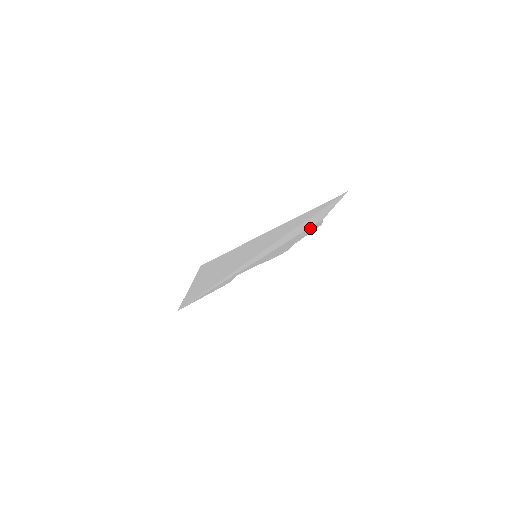
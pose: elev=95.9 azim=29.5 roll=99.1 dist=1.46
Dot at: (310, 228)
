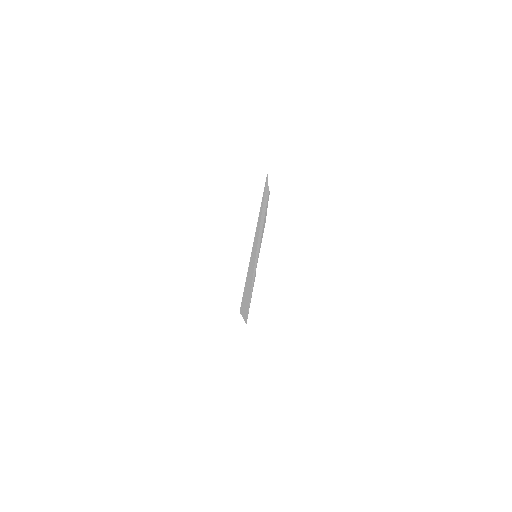
Dot at: occluded
